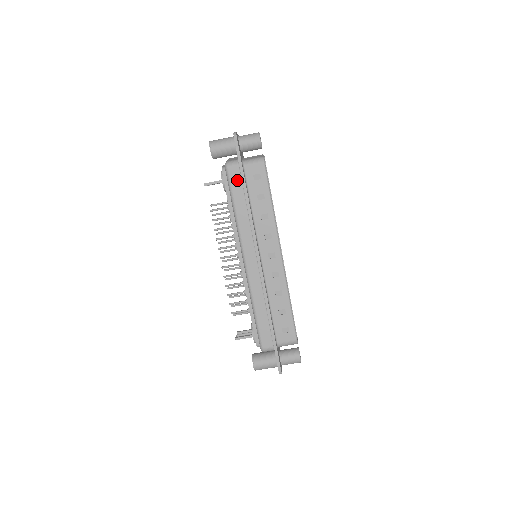
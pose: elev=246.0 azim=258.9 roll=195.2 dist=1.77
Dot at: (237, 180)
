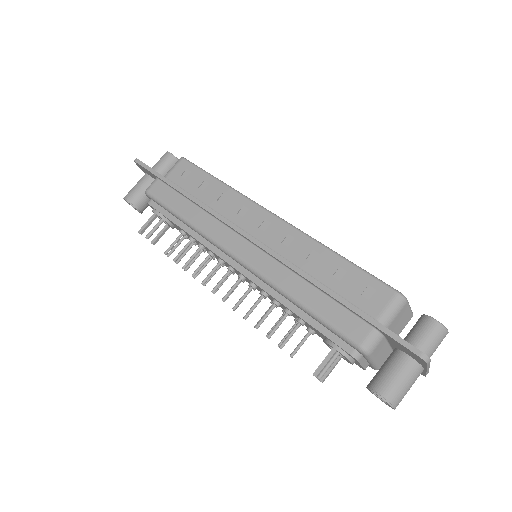
Dot at: (165, 192)
